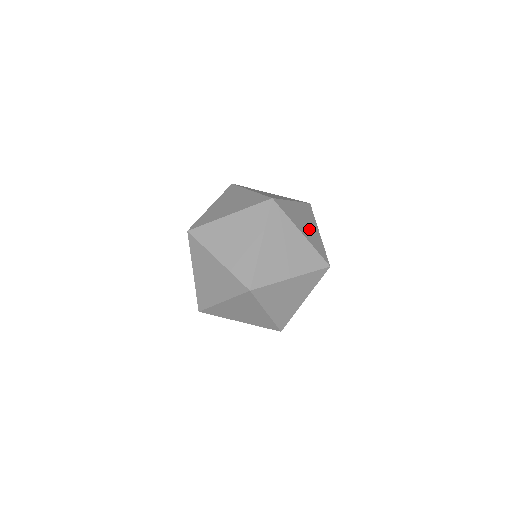
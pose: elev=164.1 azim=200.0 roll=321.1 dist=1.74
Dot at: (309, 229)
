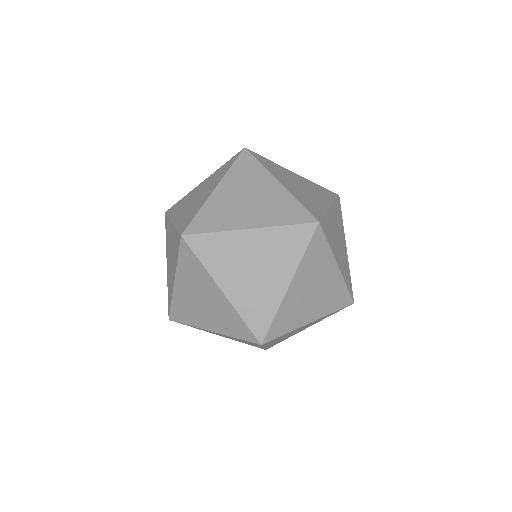
Dot at: occluded
